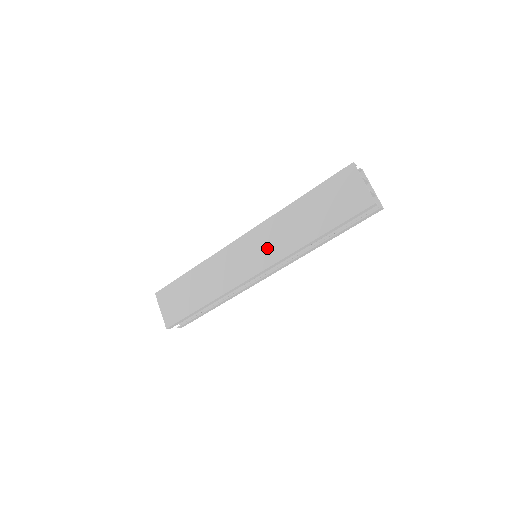
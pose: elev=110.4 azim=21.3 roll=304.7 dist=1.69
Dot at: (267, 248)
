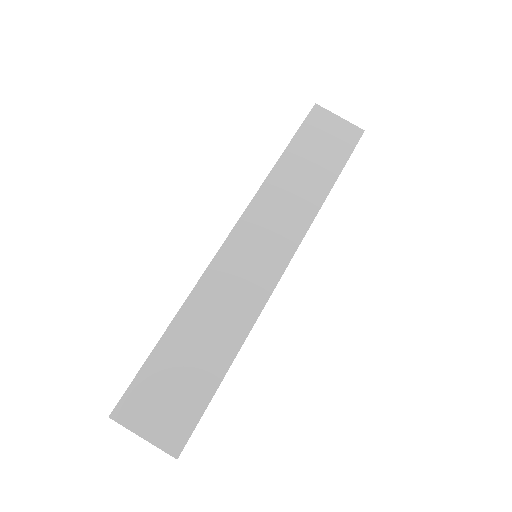
Dot at: (279, 228)
